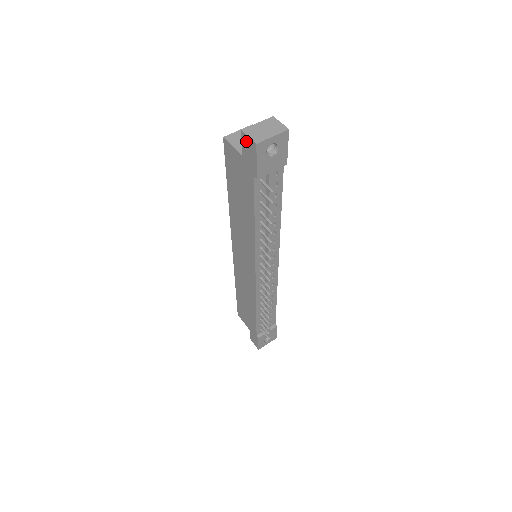
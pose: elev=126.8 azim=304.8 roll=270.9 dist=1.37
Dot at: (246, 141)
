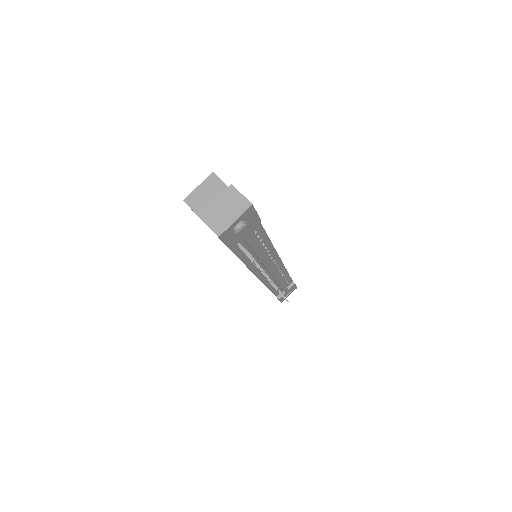
Dot at: occluded
